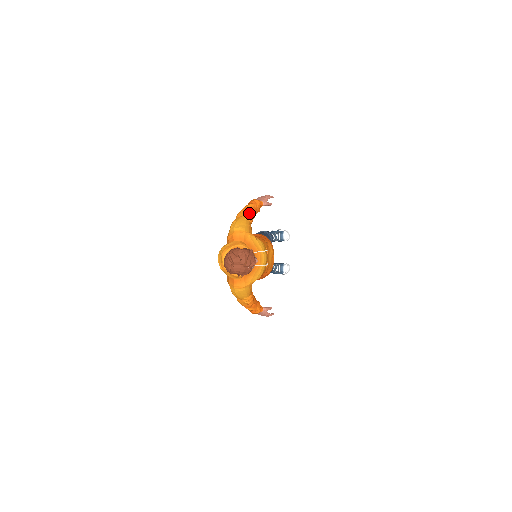
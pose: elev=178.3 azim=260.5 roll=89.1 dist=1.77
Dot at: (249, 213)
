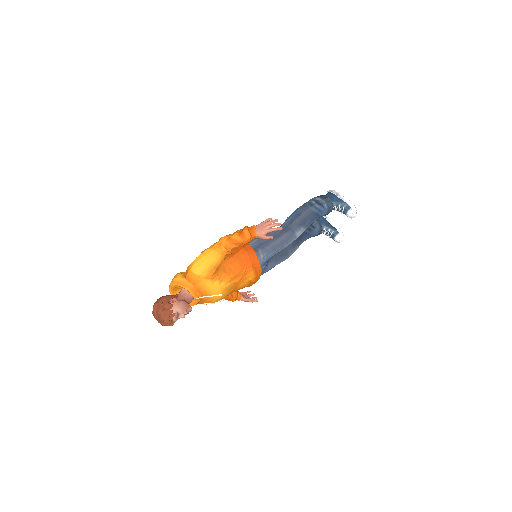
Dot at: (227, 249)
